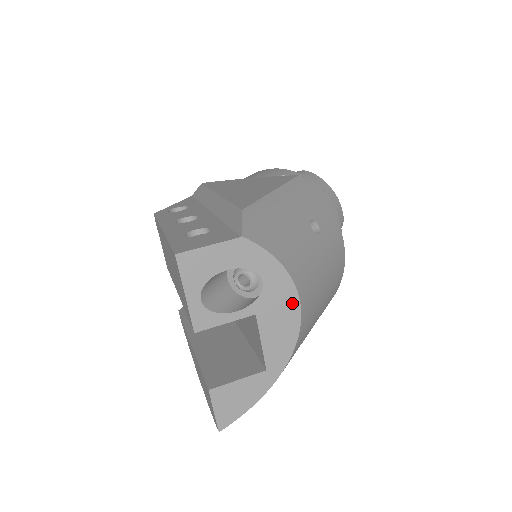
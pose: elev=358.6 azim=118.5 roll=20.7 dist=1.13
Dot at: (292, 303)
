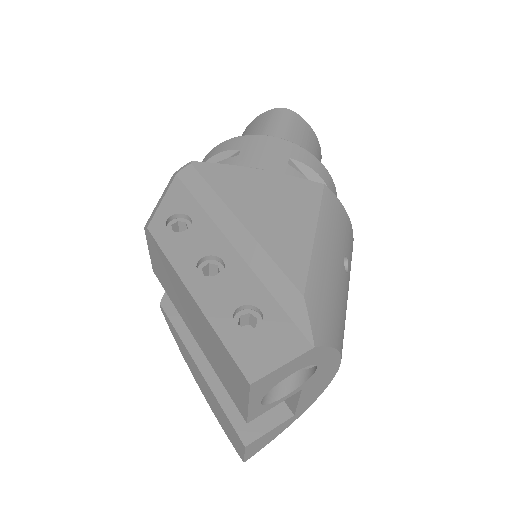
Dot at: (333, 370)
